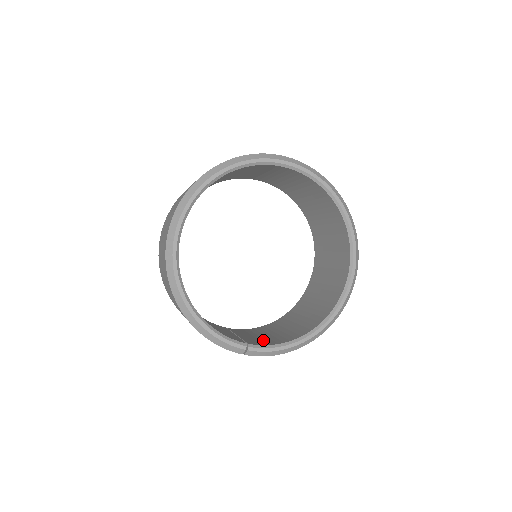
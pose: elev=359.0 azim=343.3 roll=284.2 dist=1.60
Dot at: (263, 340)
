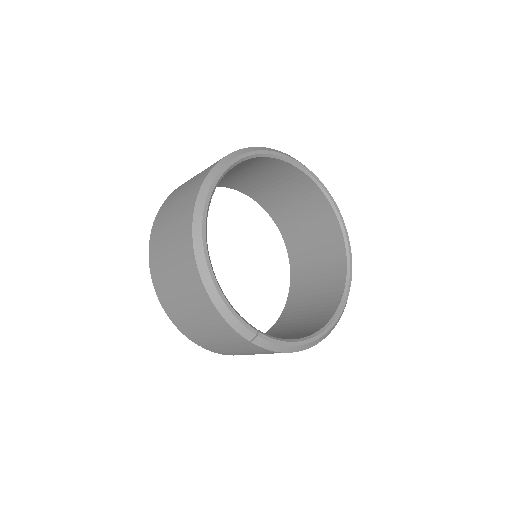
Dot at: occluded
